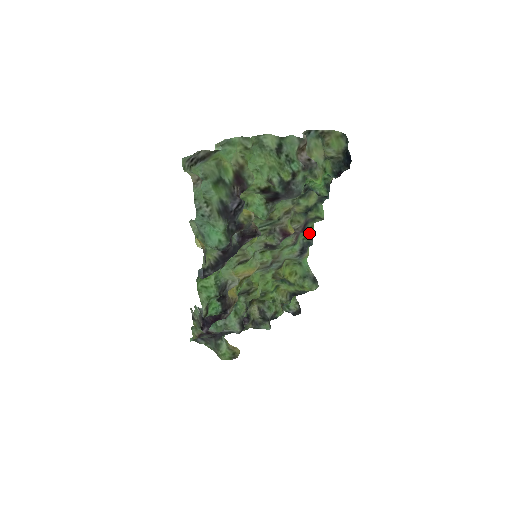
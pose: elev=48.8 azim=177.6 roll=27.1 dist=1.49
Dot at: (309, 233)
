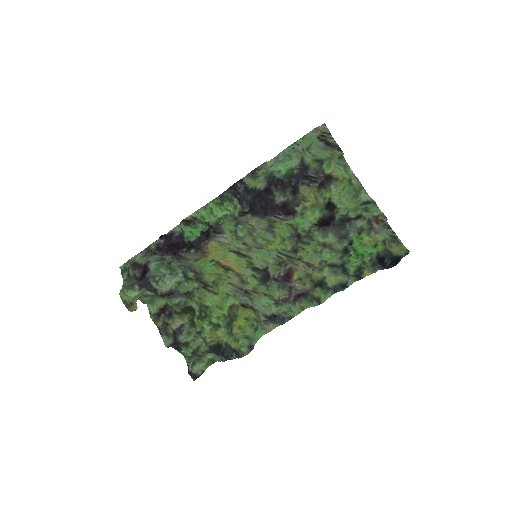
Dot at: (294, 313)
